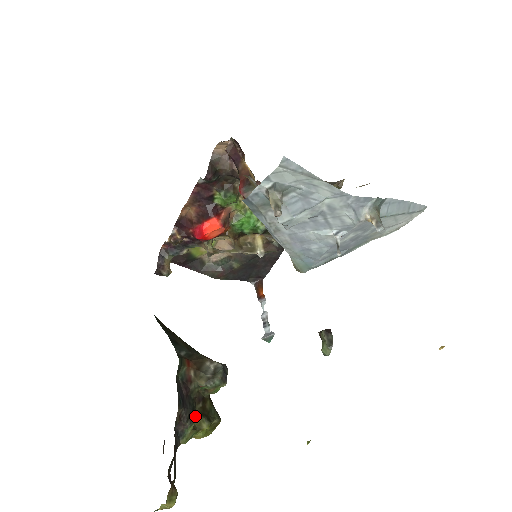
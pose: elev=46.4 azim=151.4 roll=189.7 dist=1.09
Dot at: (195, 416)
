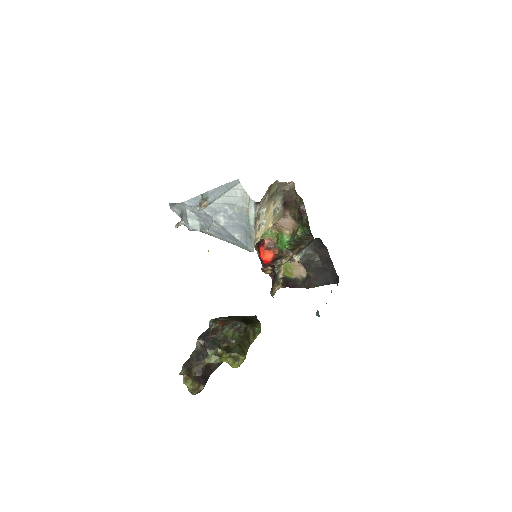
Dot at: (215, 348)
